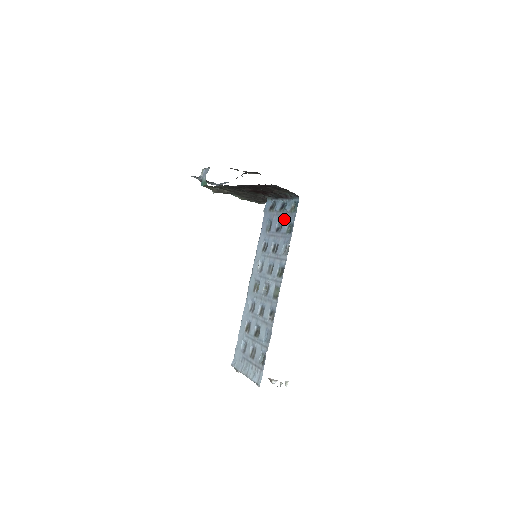
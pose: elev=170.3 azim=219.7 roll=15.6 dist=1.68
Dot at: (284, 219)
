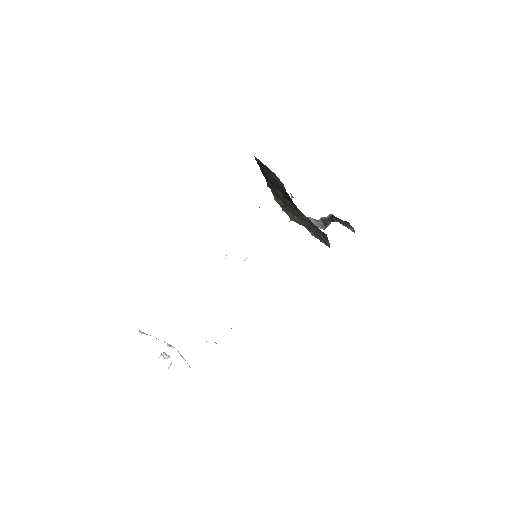
Dot at: occluded
